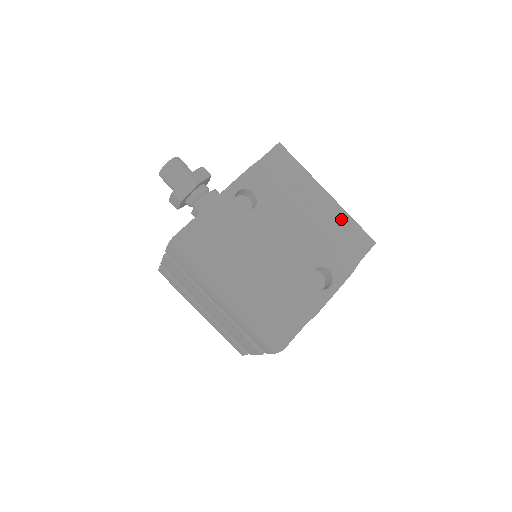
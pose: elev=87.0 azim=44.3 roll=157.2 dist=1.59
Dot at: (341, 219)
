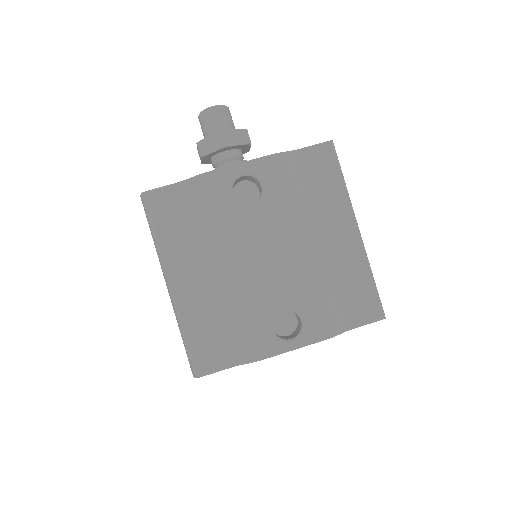
Dot at: (356, 268)
